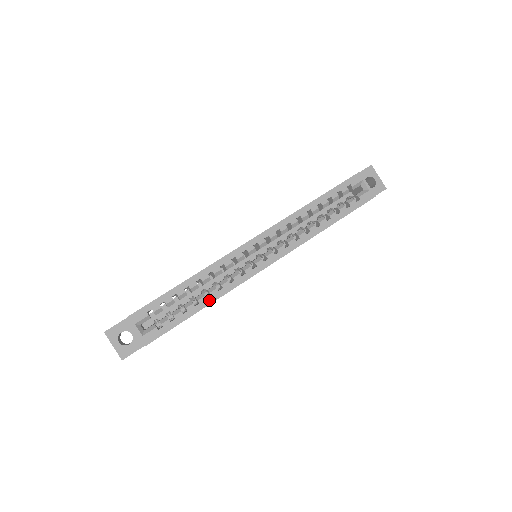
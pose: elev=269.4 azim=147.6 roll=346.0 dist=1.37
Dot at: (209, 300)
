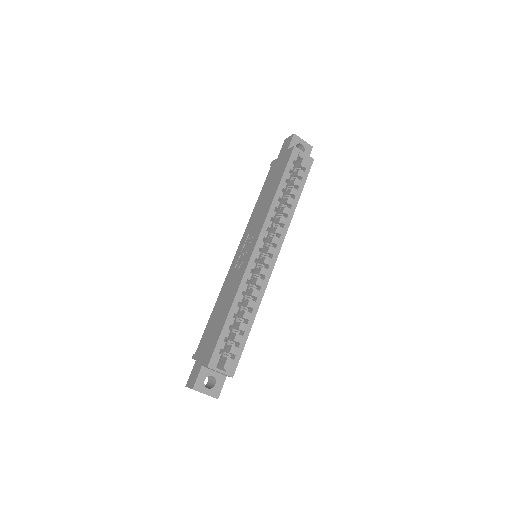
Dot at: (254, 313)
